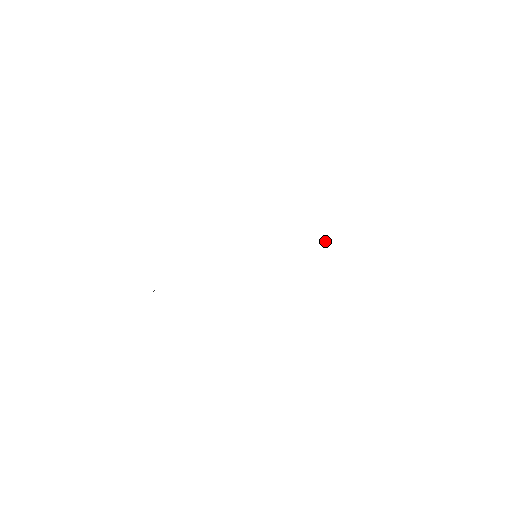
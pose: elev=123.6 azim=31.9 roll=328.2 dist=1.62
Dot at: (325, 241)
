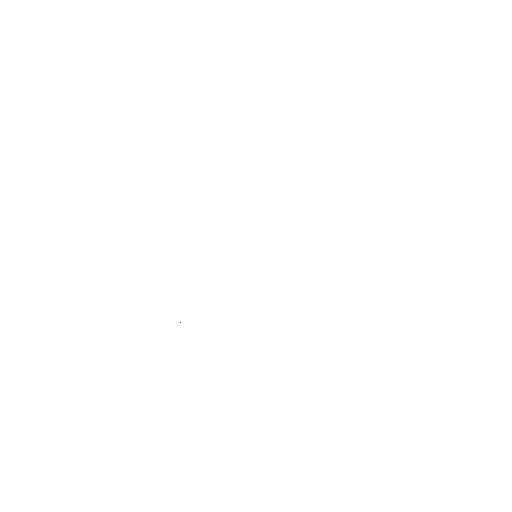
Dot at: occluded
